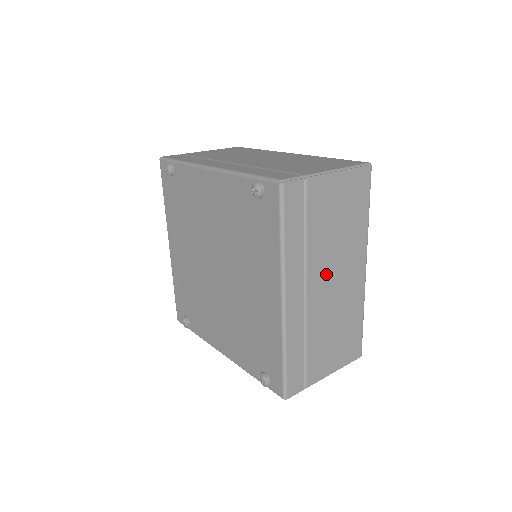
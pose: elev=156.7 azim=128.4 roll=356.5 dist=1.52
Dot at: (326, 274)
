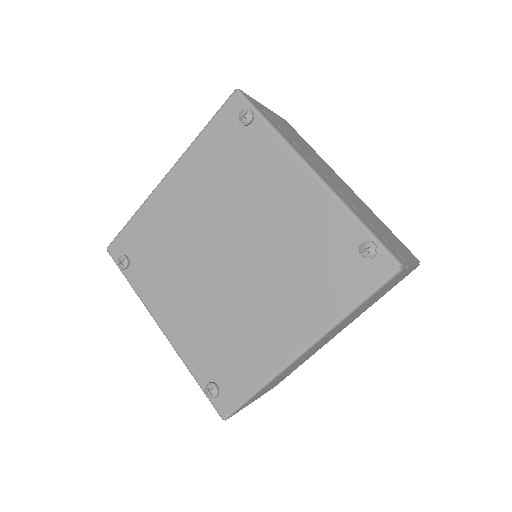
Dot at: occluded
